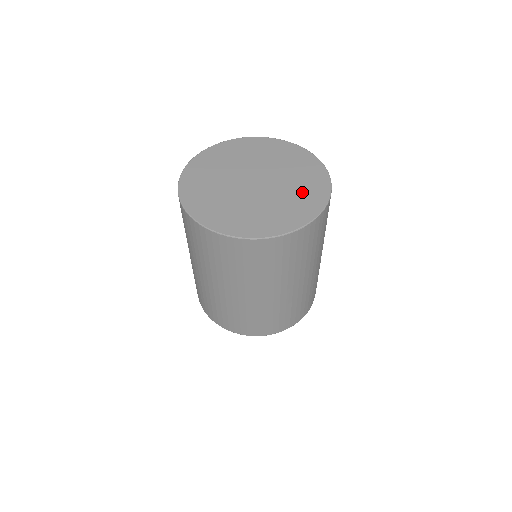
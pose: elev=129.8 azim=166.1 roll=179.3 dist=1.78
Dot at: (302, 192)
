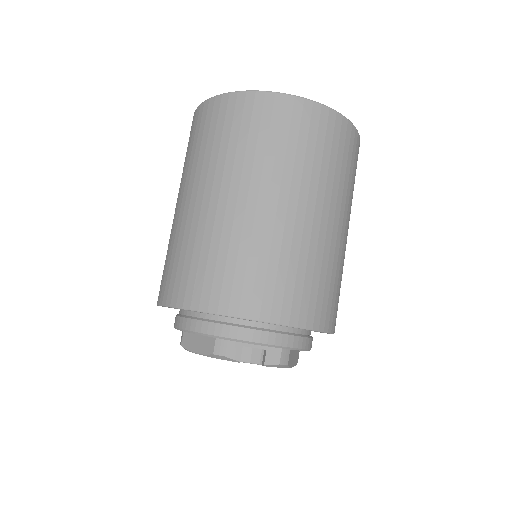
Dot at: occluded
